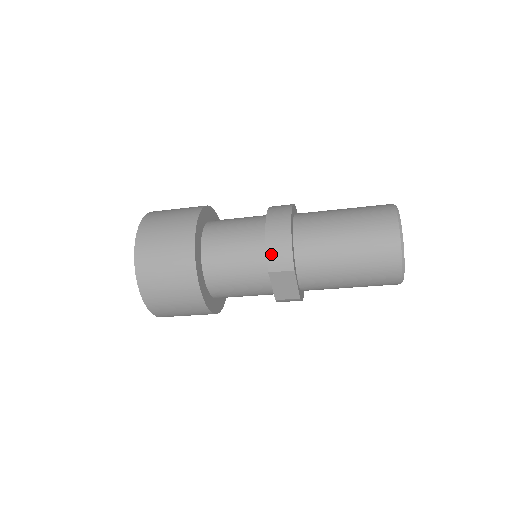
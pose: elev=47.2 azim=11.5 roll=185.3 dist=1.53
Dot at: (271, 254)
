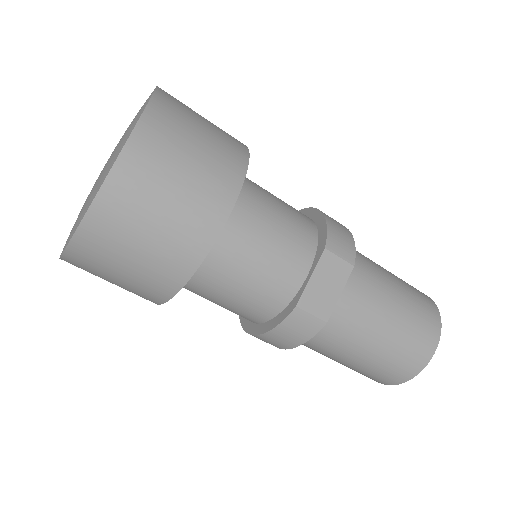
Dot at: (332, 231)
